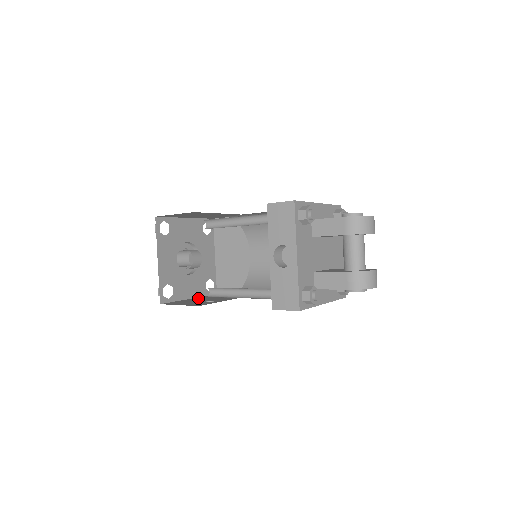
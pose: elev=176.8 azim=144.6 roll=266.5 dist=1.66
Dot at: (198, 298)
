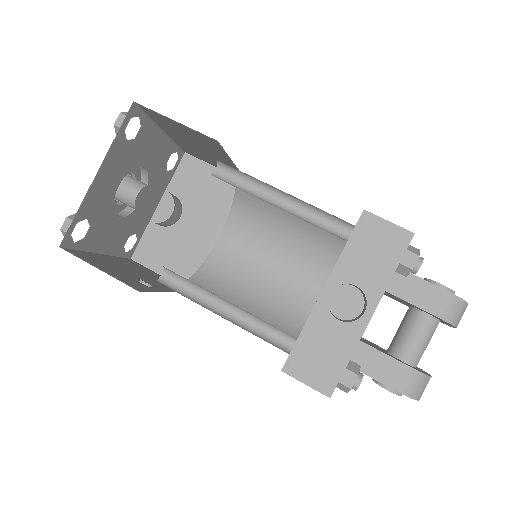
Dot at: (113, 259)
